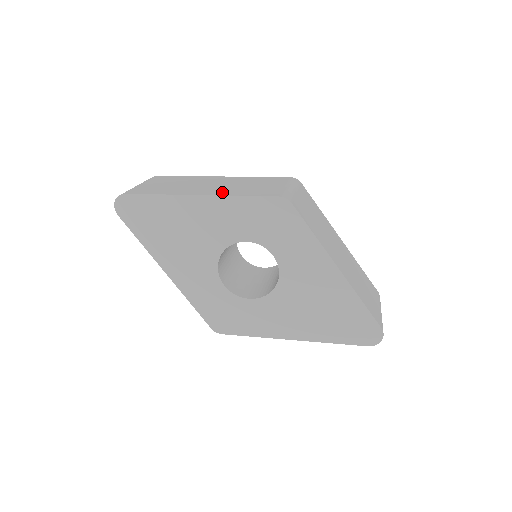
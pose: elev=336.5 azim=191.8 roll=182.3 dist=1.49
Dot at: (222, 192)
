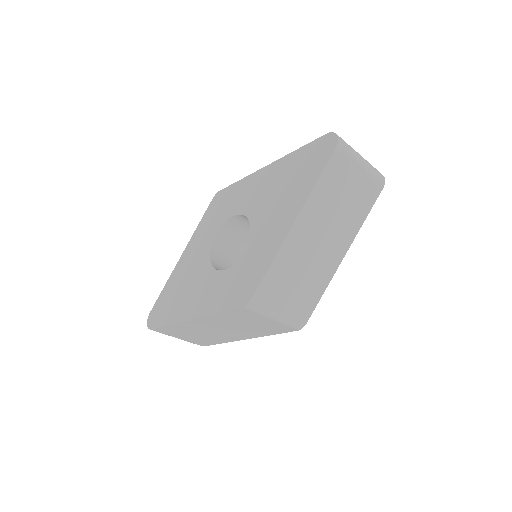
Dot at: occluded
